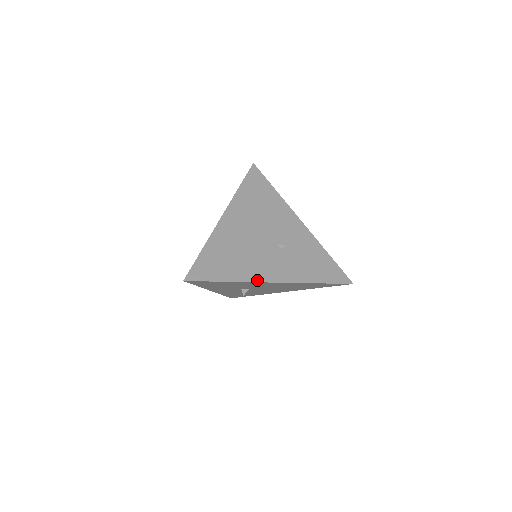
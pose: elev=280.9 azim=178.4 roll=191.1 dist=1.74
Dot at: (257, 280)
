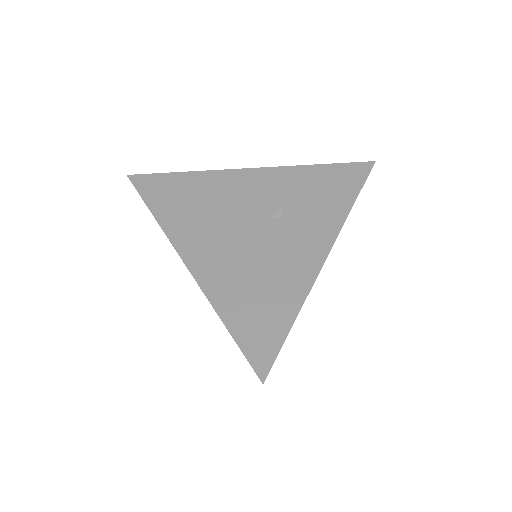
Dot at: (313, 277)
